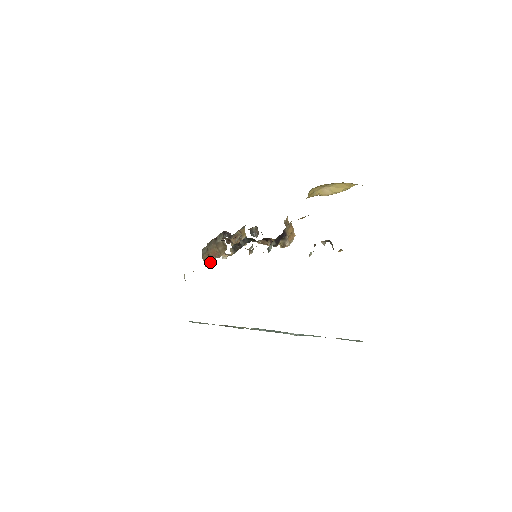
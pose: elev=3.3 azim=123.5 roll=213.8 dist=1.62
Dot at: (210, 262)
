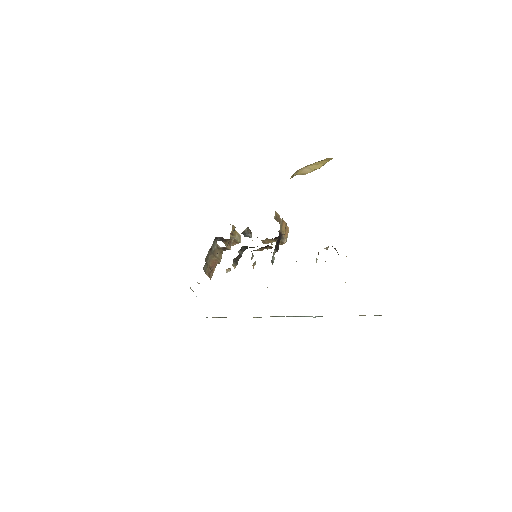
Dot at: (213, 272)
